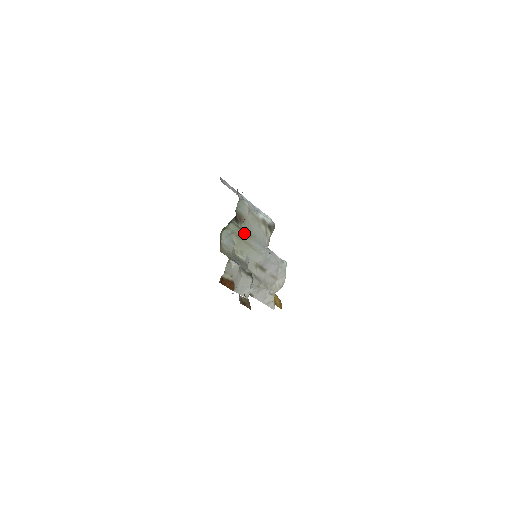
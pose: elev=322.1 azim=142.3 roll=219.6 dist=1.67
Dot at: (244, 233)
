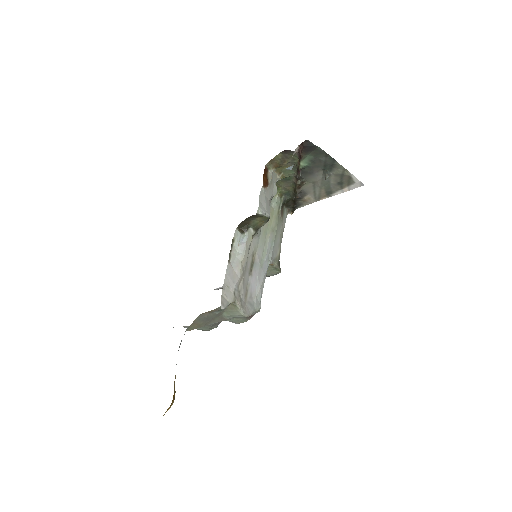
Dot at: (276, 220)
